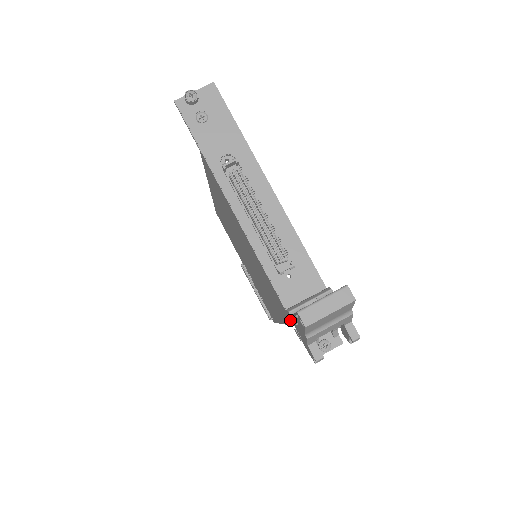
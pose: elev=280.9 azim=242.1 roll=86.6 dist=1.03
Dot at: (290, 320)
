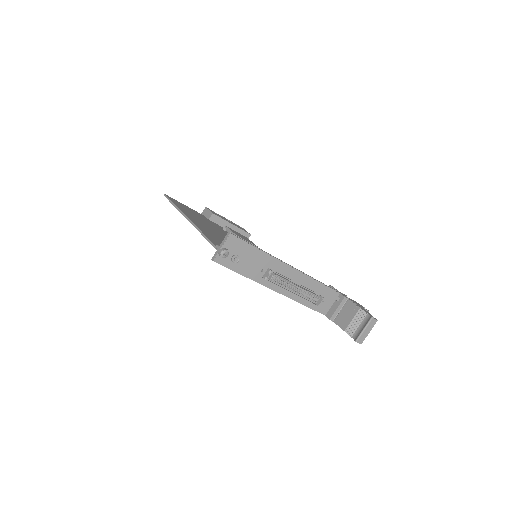
Dot at: occluded
